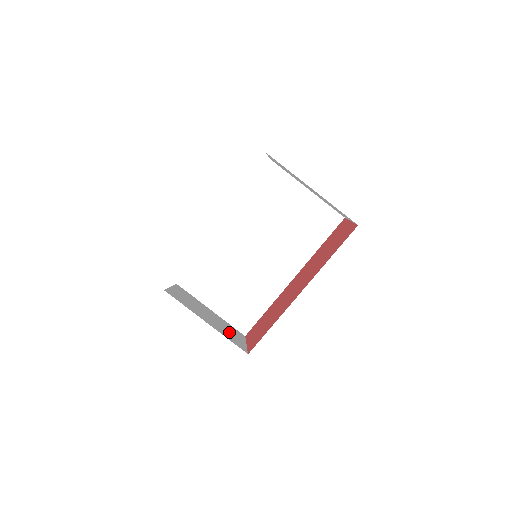
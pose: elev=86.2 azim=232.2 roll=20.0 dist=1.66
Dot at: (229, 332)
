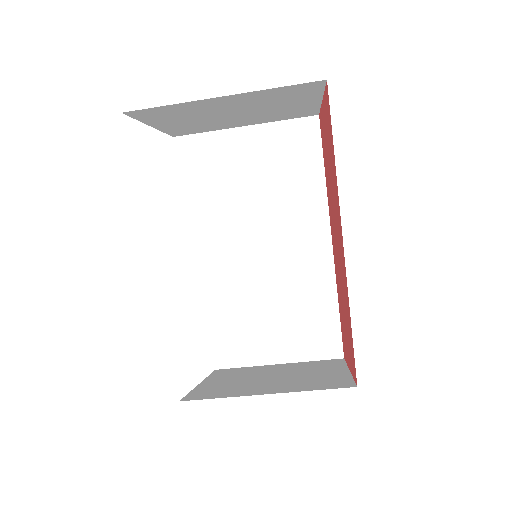
Dot at: (314, 375)
